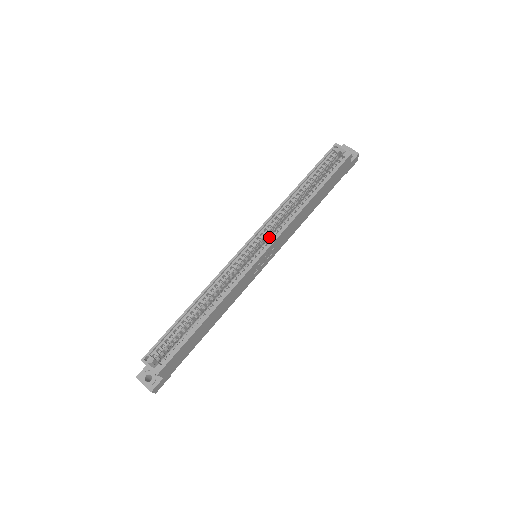
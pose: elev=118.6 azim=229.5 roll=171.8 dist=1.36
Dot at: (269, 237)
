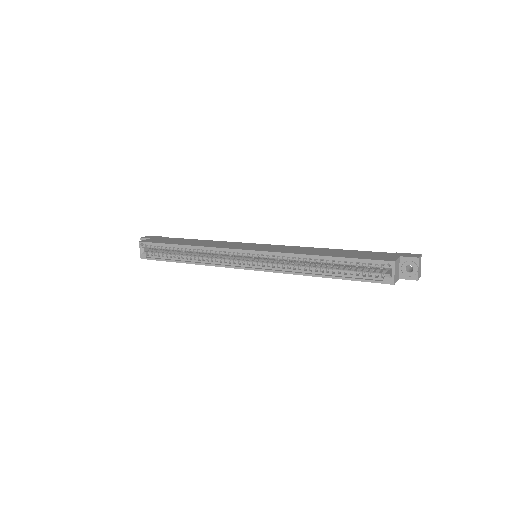
Dot at: (265, 263)
